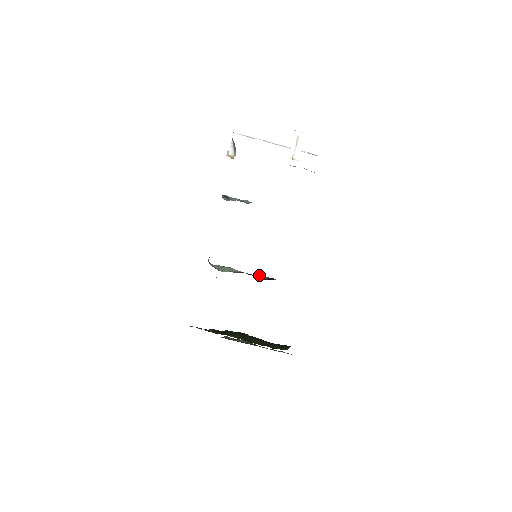
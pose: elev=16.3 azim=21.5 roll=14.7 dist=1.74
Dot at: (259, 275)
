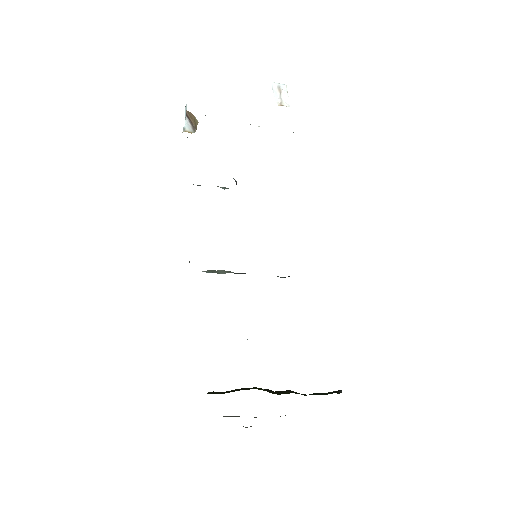
Dot at: occluded
